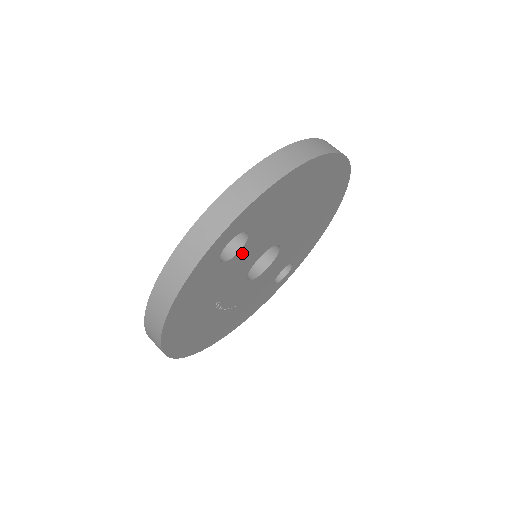
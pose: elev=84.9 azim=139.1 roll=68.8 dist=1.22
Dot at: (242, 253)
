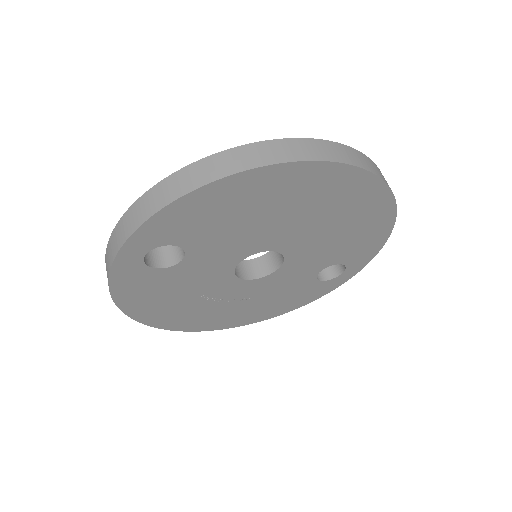
Dot at: (192, 260)
